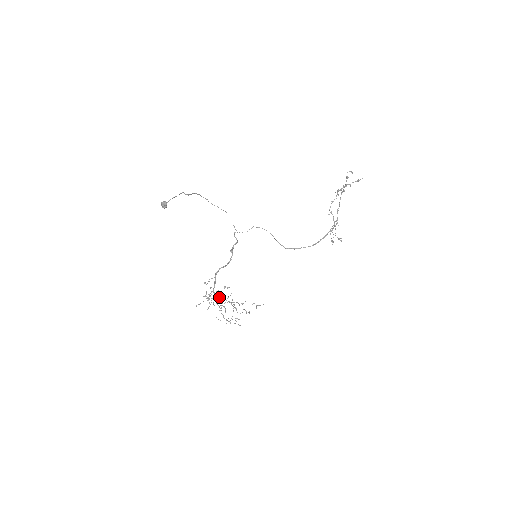
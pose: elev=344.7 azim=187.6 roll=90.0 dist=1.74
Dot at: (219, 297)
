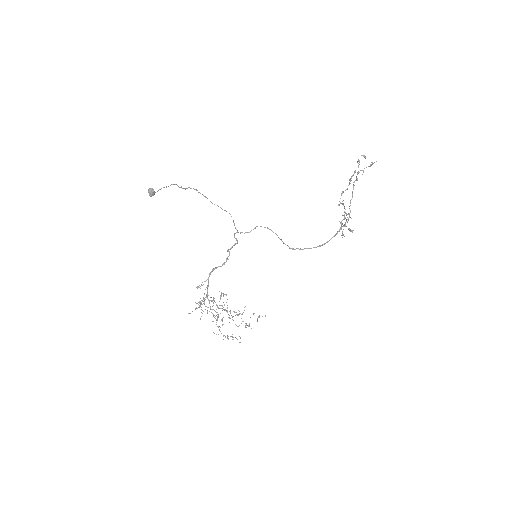
Dot at: occluded
